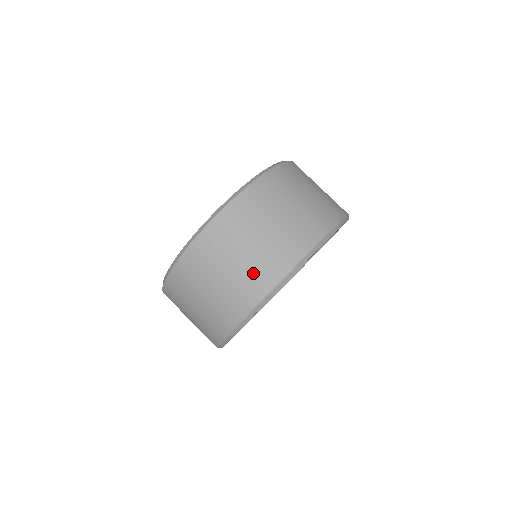
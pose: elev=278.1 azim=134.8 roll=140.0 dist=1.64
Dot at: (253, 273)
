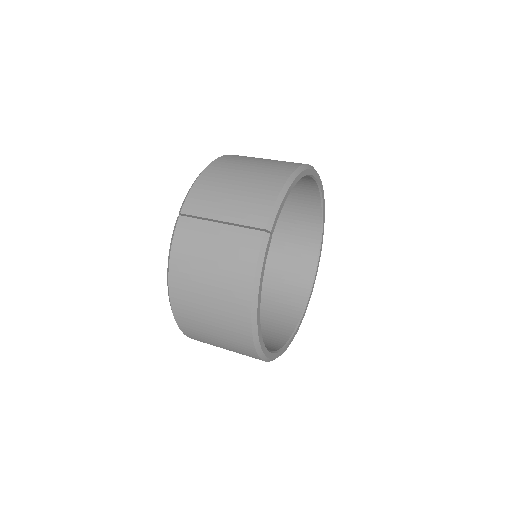
Dot at: (267, 171)
